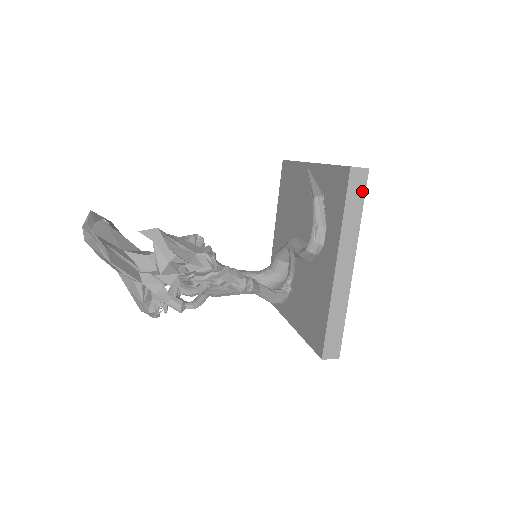
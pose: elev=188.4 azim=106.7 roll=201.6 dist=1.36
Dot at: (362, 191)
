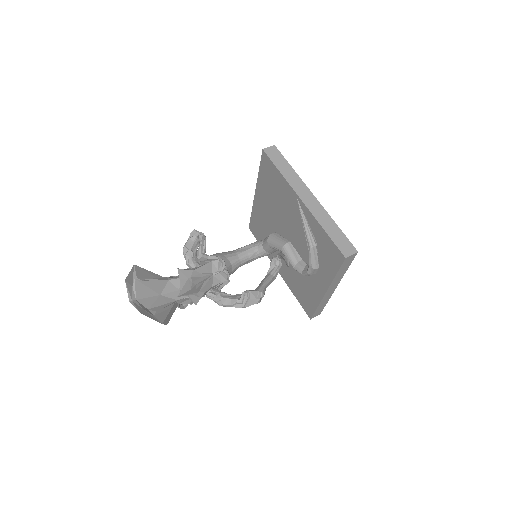
Dot at: (350, 262)
